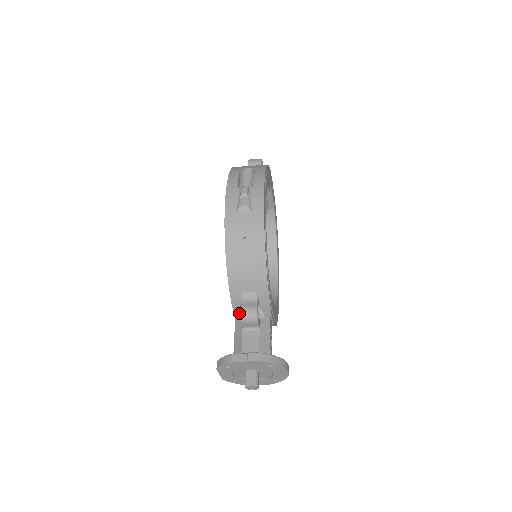
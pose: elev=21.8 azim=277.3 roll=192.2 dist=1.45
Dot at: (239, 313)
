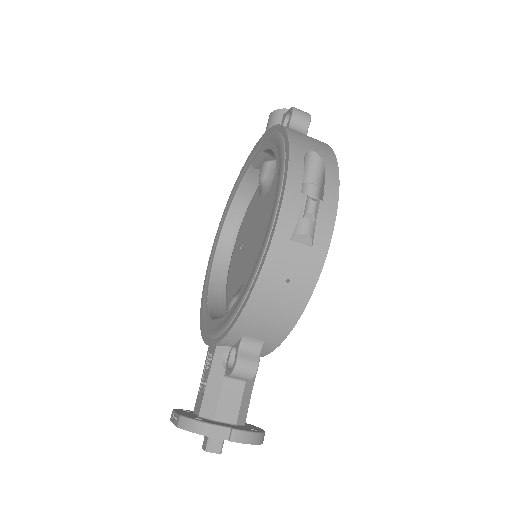
Dot at: (223, 349)
